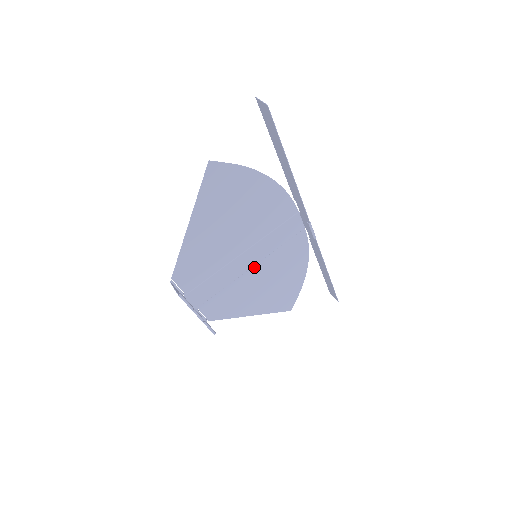
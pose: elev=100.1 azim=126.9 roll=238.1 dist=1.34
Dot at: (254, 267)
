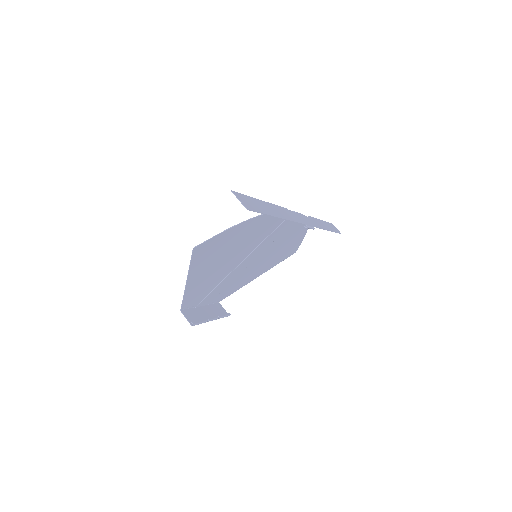
Dot at: (255, 259)
